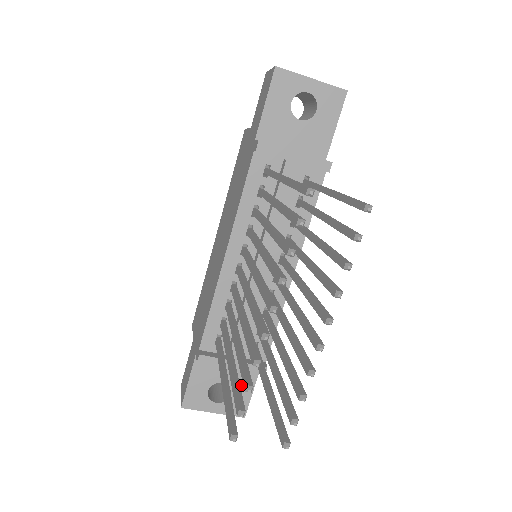
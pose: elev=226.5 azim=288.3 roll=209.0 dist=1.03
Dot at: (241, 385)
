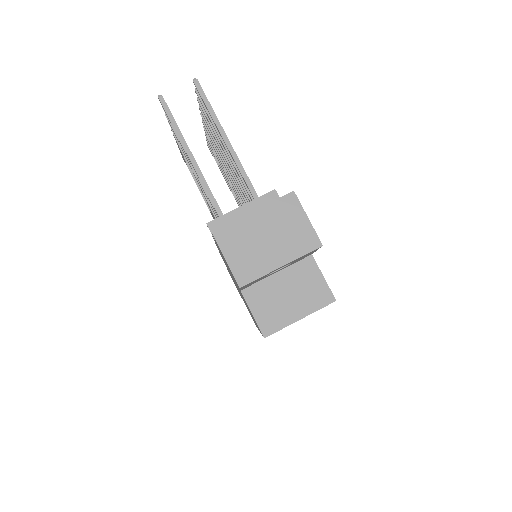
Dot at: occluded
